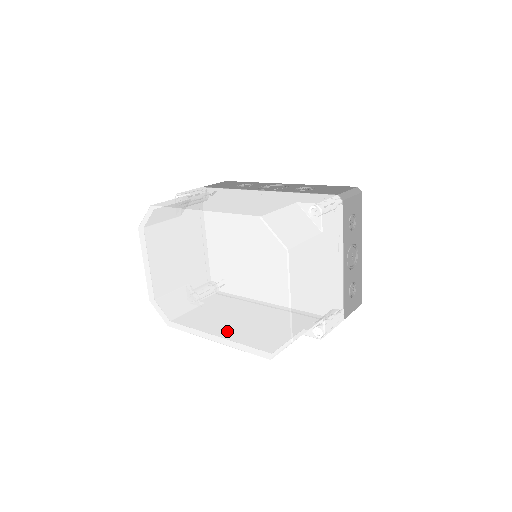
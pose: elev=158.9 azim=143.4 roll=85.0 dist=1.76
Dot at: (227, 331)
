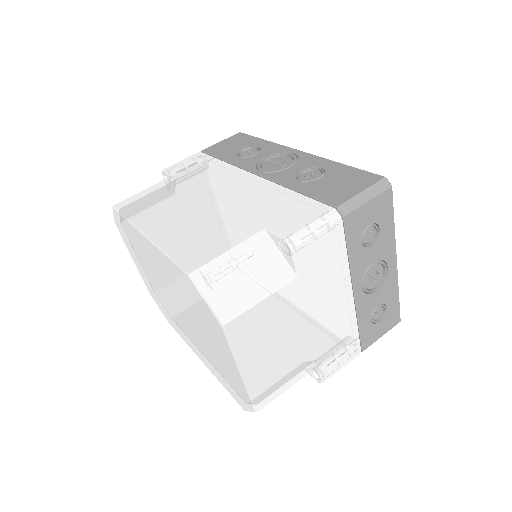
Dot at: (206, 361)
